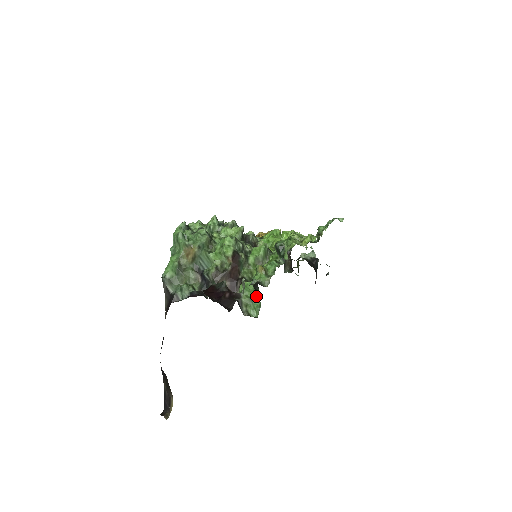
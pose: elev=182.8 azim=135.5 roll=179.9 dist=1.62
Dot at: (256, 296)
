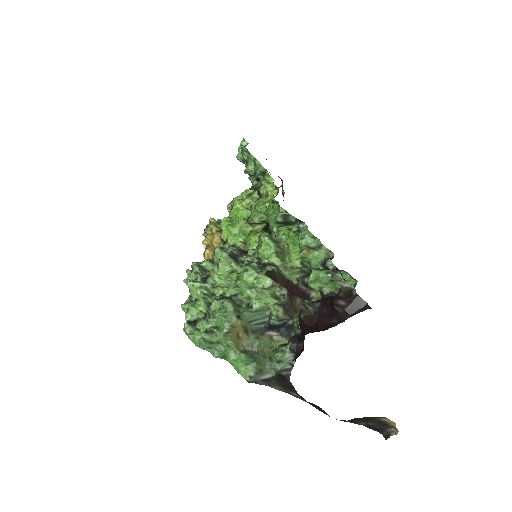
Dot at: occluded
